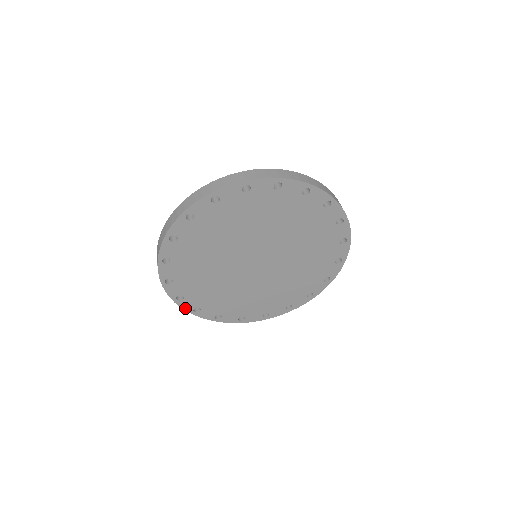
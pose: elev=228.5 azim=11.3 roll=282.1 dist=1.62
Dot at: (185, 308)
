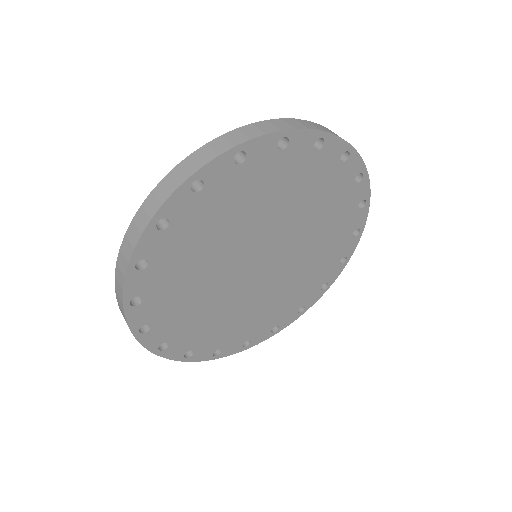
Dot at: (263, 340)
